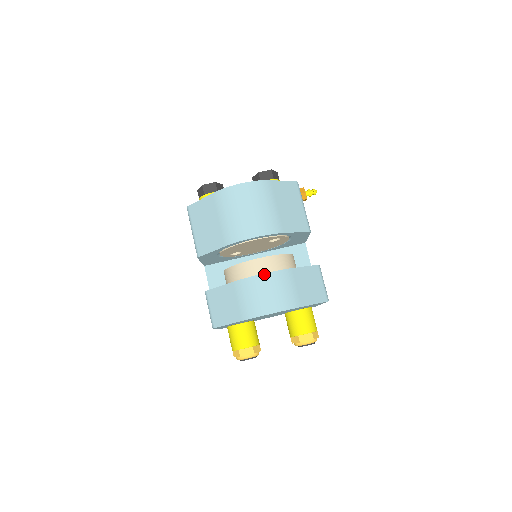
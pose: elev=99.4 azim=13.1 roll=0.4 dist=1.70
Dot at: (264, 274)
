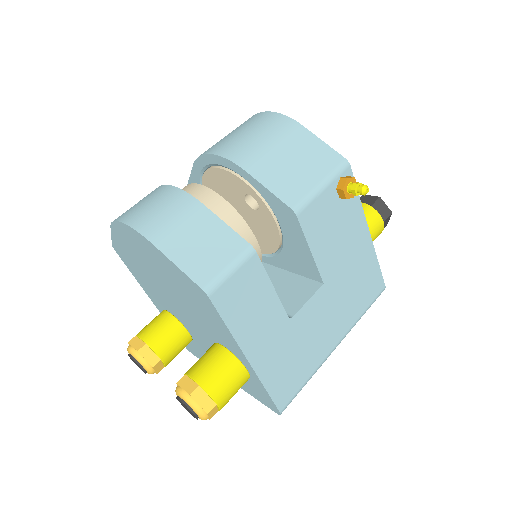
Dot at: (171, 186)
